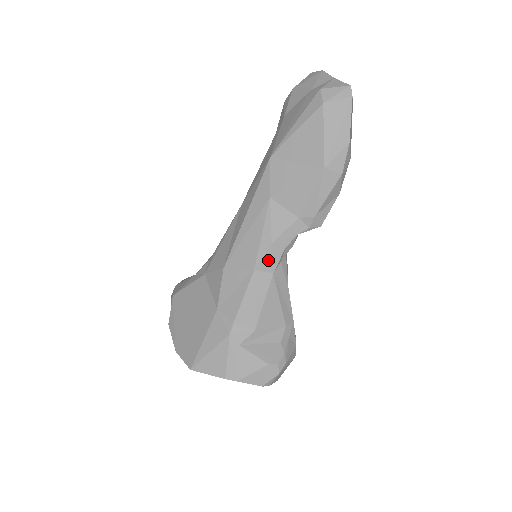
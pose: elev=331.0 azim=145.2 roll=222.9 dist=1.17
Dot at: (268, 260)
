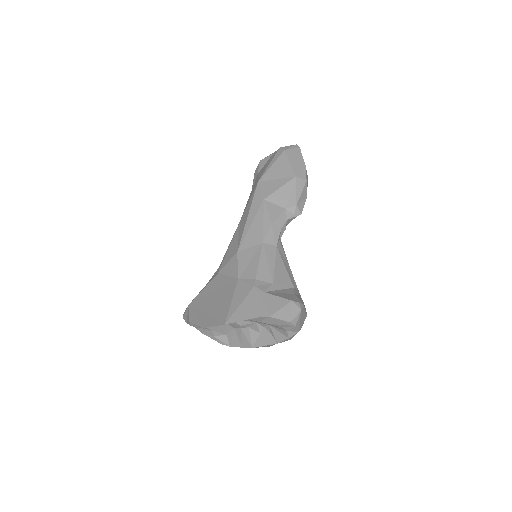
Dot at: (271, 236)
